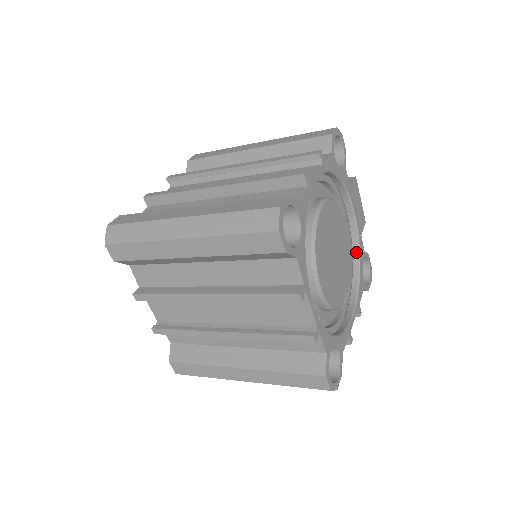
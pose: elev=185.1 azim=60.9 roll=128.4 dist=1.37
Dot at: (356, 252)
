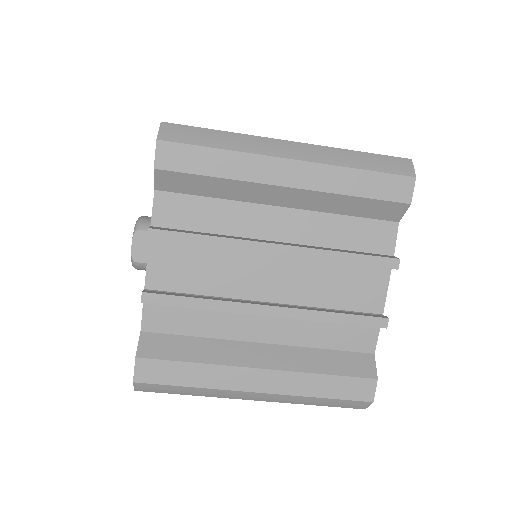
Dot at: occluded
